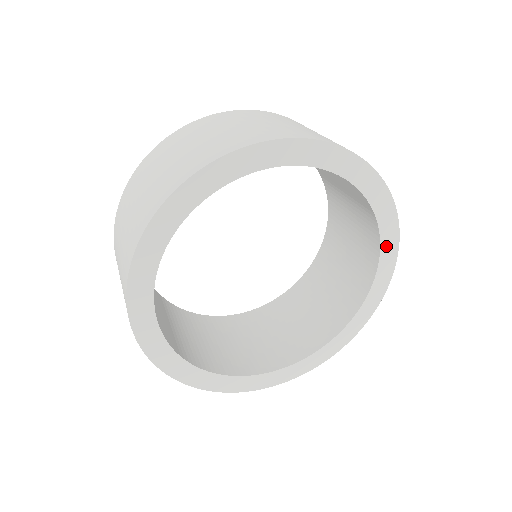
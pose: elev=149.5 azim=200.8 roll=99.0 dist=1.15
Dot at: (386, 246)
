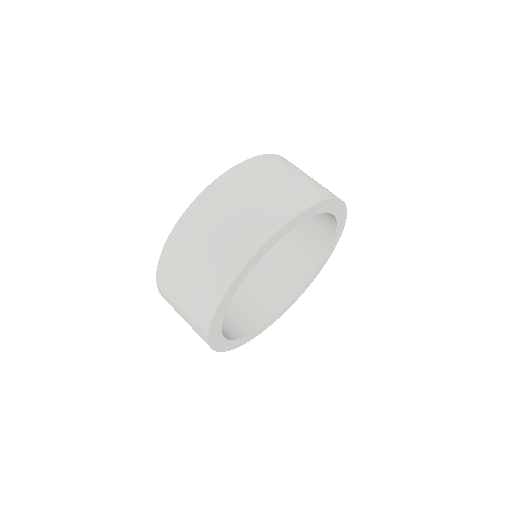
Dot at: (317, 211)
